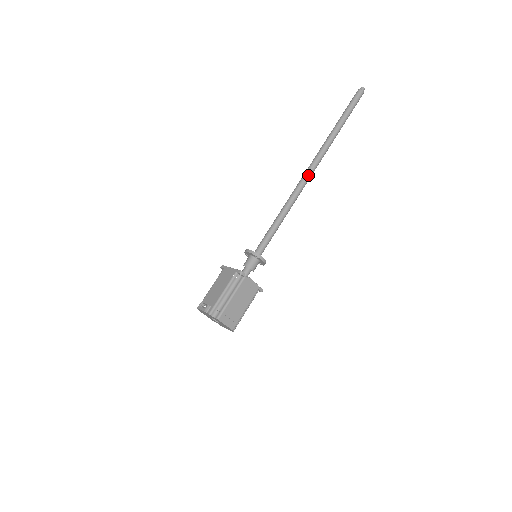
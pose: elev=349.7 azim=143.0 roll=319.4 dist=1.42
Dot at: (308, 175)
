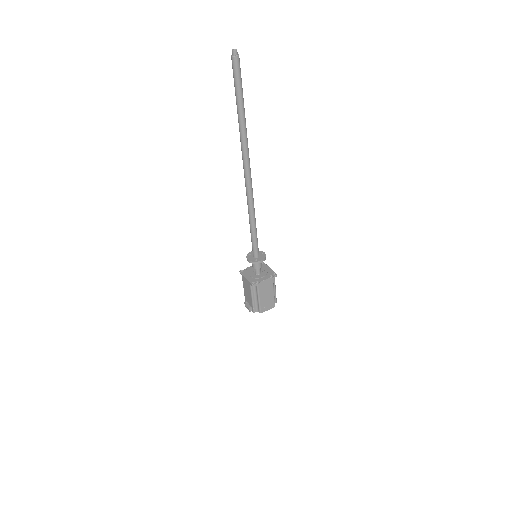
Dot at: (248, 179)
